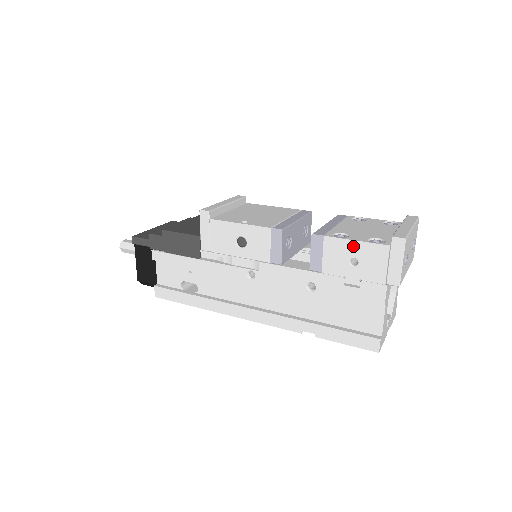
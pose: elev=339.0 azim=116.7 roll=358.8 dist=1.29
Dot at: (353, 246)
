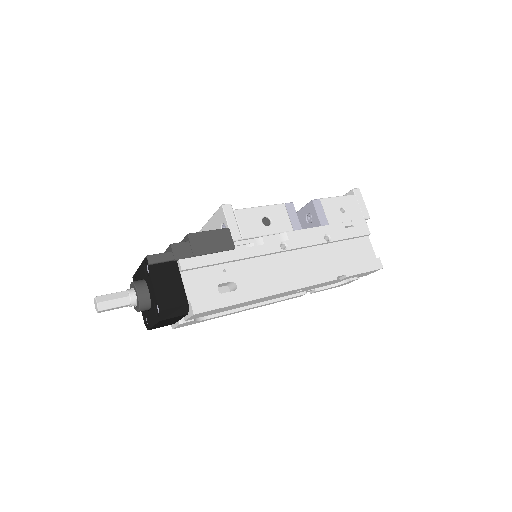
Dot at: (338, 200)
